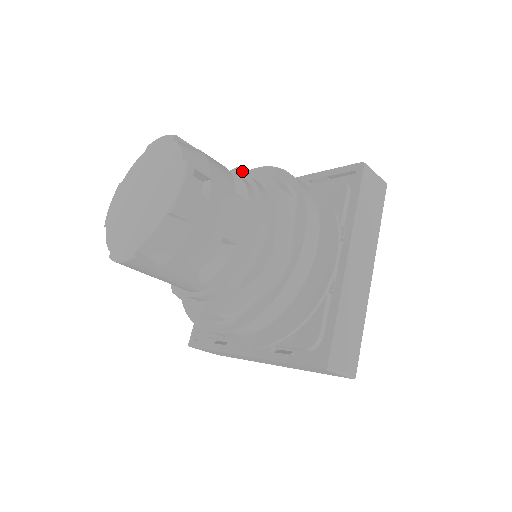
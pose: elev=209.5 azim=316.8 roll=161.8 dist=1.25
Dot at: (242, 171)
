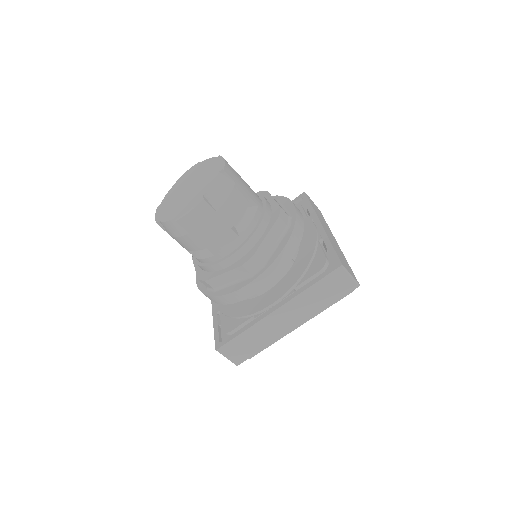
Dot at: occluded
